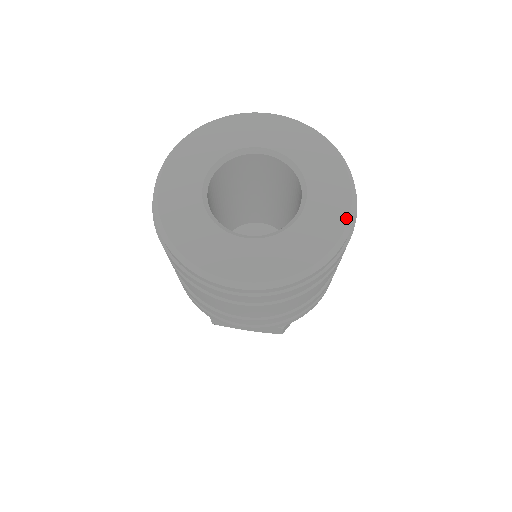
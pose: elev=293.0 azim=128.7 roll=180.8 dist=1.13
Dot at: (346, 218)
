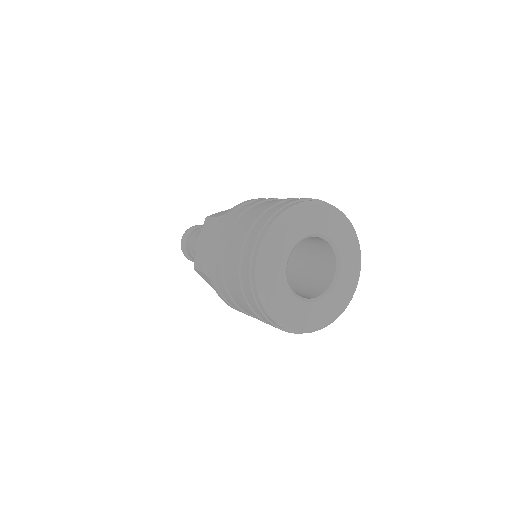
Dot at: (339, 314)
